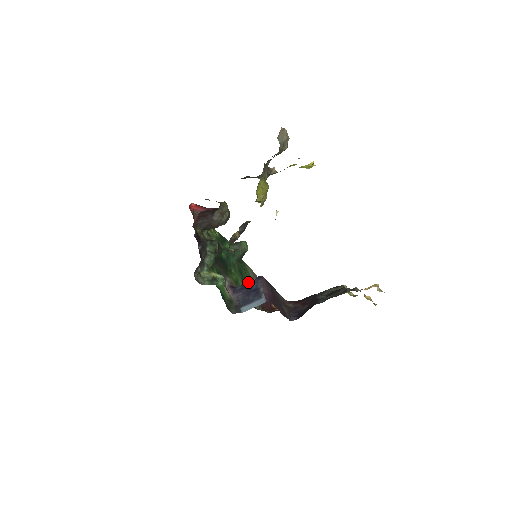
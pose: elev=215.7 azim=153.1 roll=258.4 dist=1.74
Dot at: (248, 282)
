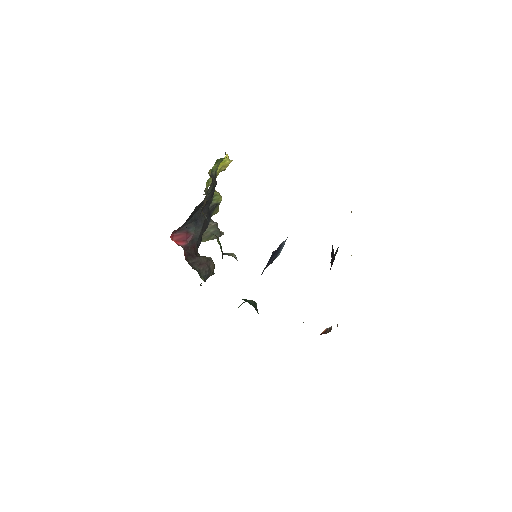
Dot at: occluded
